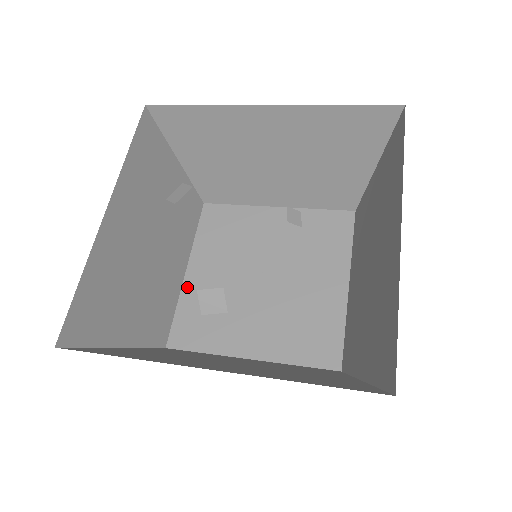
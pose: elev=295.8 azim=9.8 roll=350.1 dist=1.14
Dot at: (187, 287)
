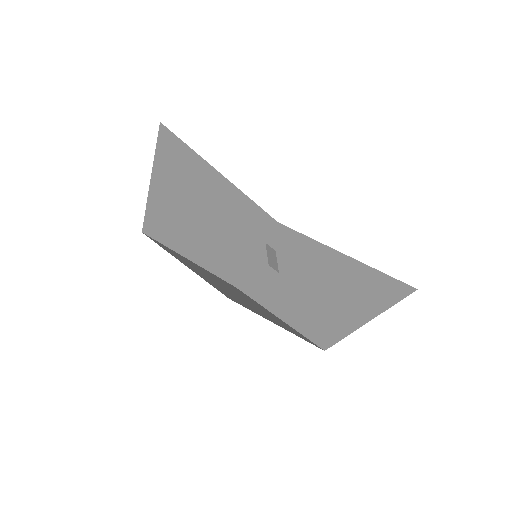
Dot at: (194, 271)
